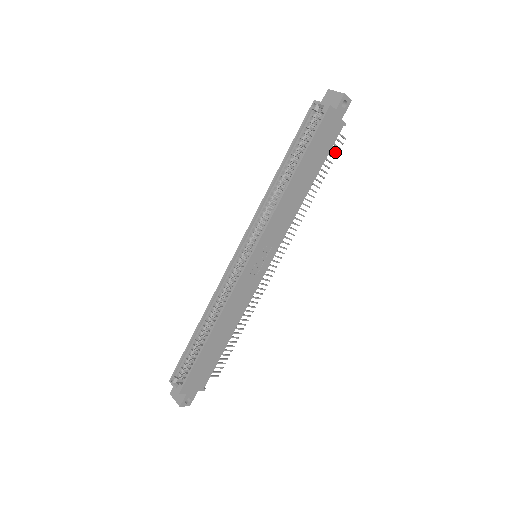
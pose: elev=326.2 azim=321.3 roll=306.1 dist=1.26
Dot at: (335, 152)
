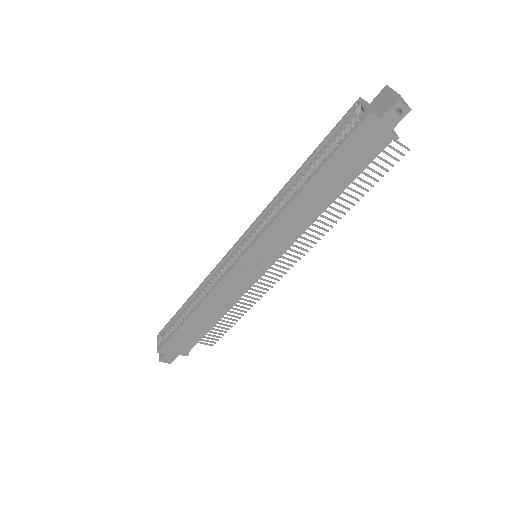
Dot at: (389, 164)
